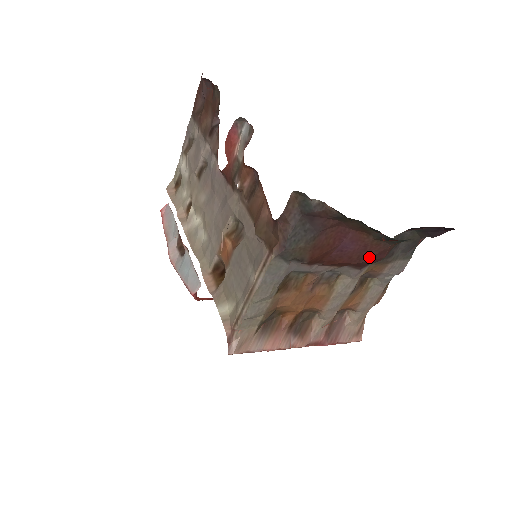
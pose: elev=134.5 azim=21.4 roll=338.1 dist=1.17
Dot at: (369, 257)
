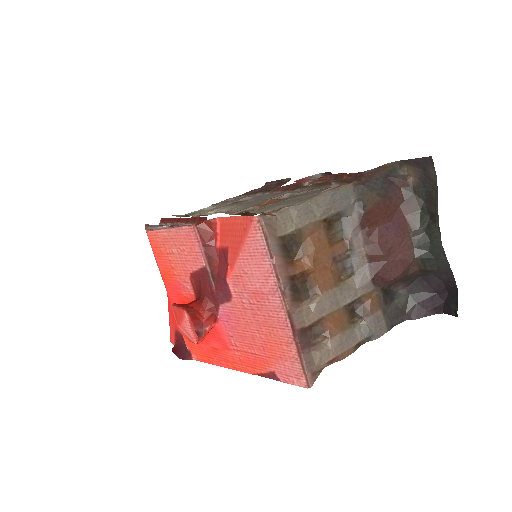
Dot at: (395, 258)
